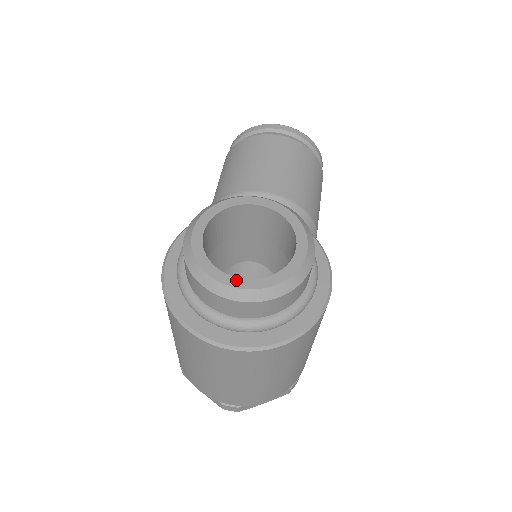
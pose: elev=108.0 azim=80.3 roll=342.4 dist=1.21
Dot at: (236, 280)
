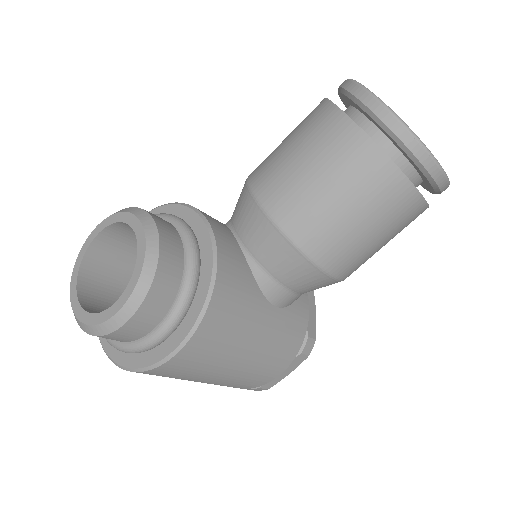
Dot at: (75, 296)
